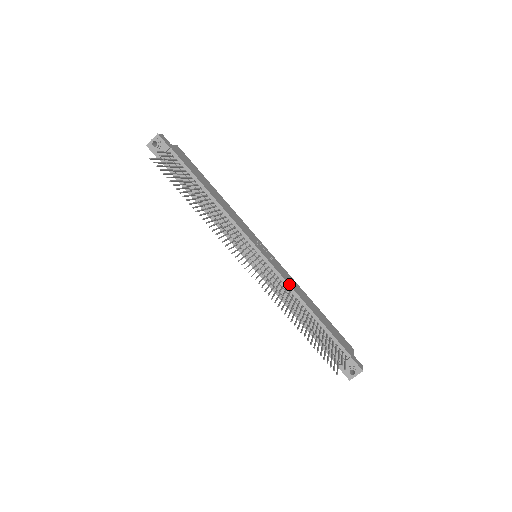
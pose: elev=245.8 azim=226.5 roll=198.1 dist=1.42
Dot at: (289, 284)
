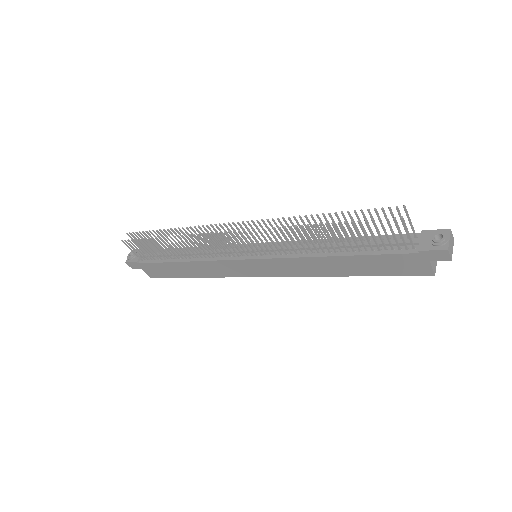
Dot at: occluded
